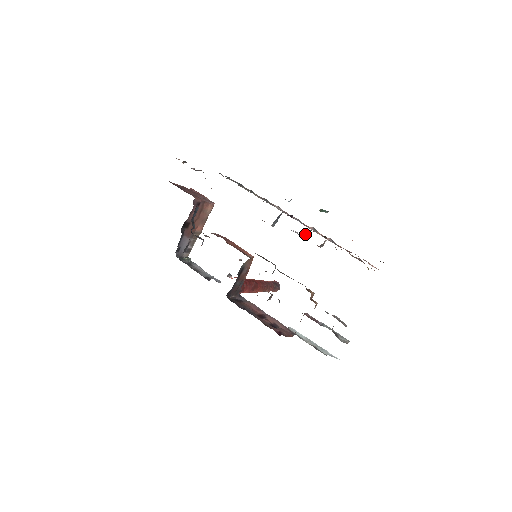
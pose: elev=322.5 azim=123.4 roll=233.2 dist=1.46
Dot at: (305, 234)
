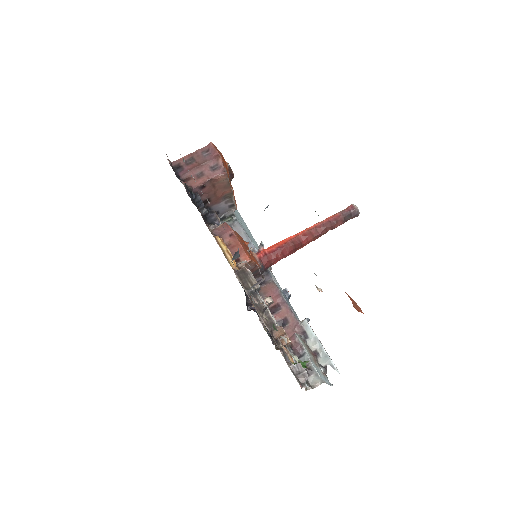
Dot at: (259, 282)
